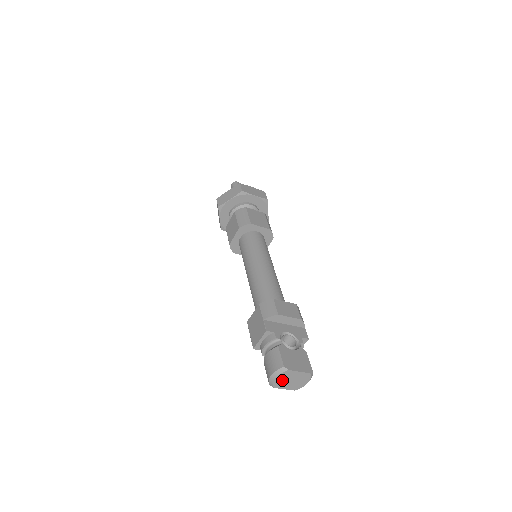
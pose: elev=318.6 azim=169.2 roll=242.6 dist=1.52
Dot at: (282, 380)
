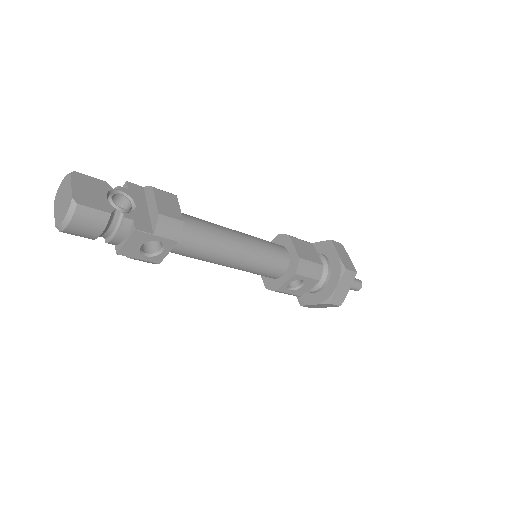
Dot at: (62, 191)
